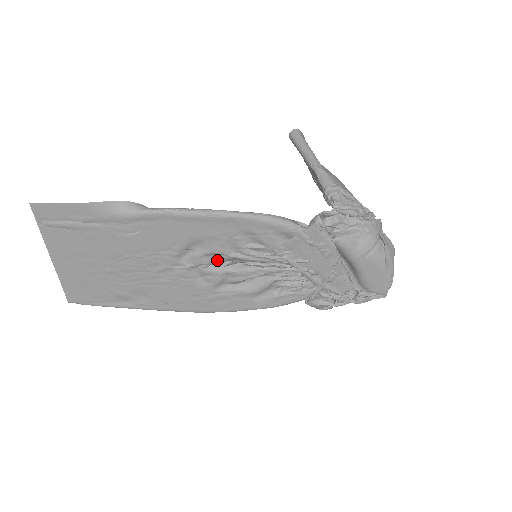
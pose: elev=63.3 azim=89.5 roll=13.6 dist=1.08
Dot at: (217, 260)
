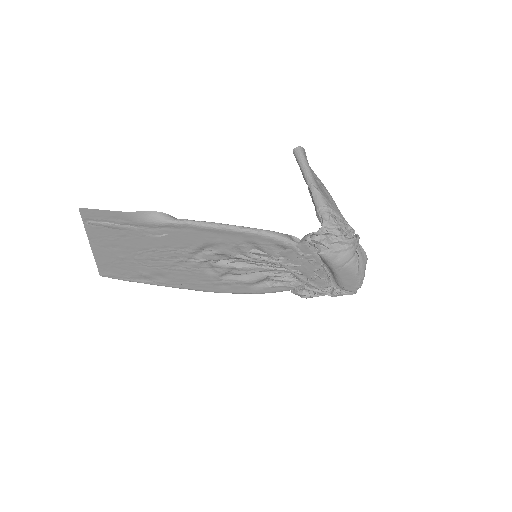
Dot at: (225, 258)
